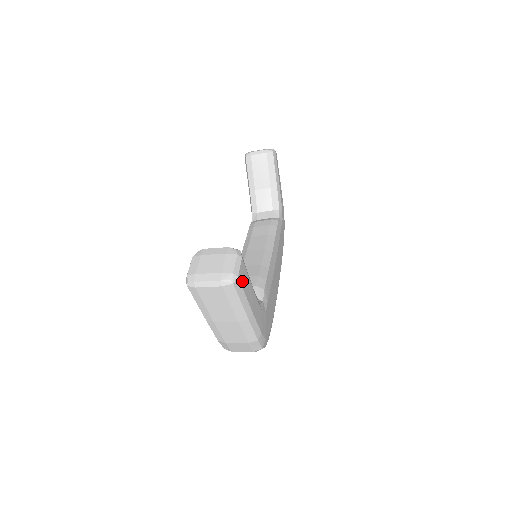
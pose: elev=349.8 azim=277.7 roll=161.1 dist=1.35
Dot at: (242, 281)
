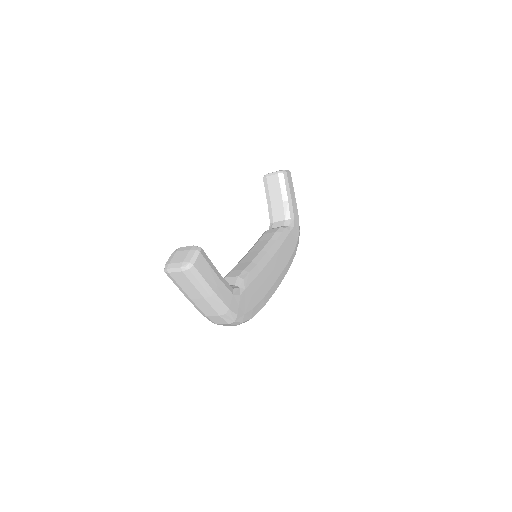
Dot at: (199, 268)
